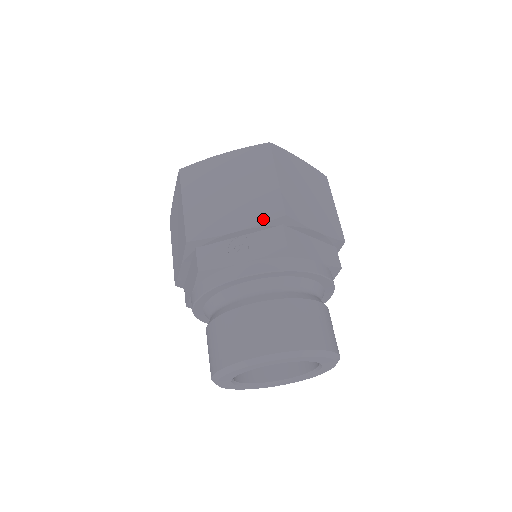
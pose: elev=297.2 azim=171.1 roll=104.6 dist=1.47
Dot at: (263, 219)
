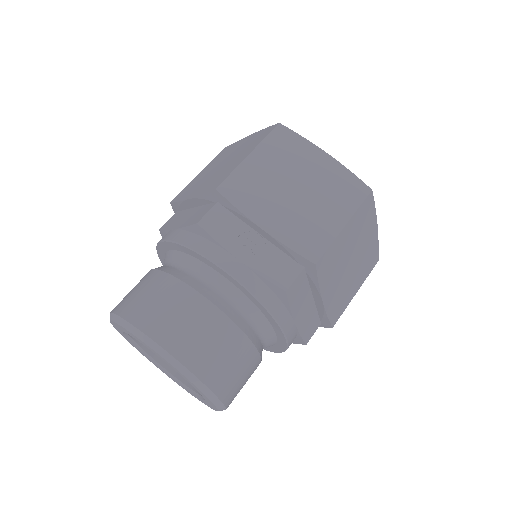
Dot at: (295, 246)
